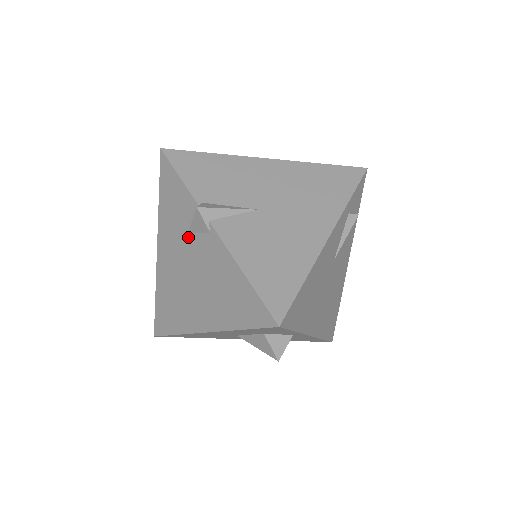
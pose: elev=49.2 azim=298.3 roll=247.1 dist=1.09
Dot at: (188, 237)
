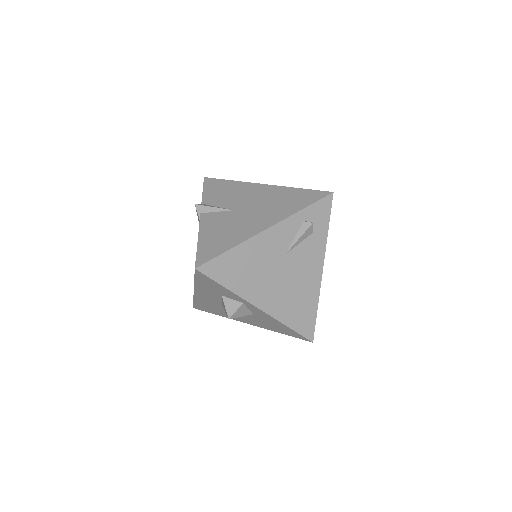
Dot at: occluded
